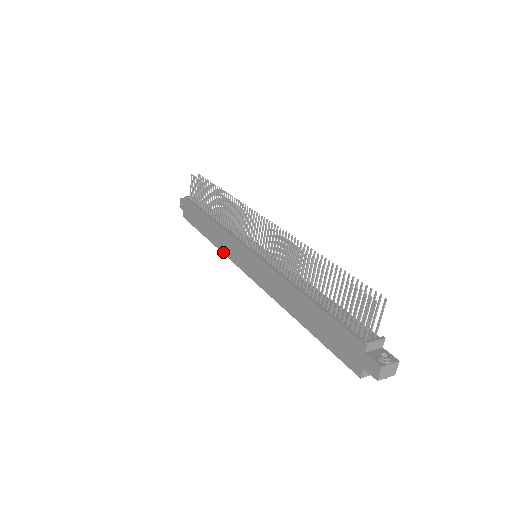
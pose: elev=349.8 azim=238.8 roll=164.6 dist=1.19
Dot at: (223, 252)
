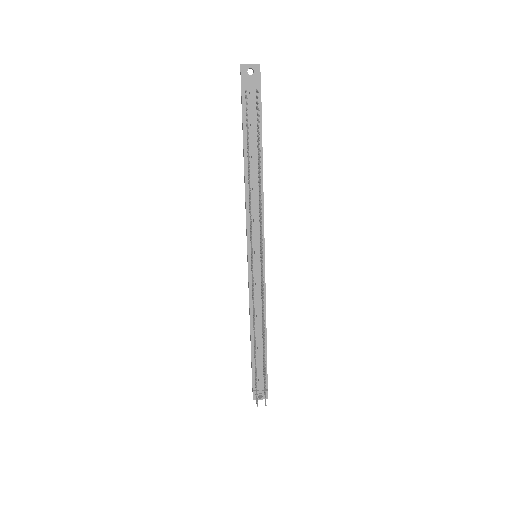
Dot at: occluded
